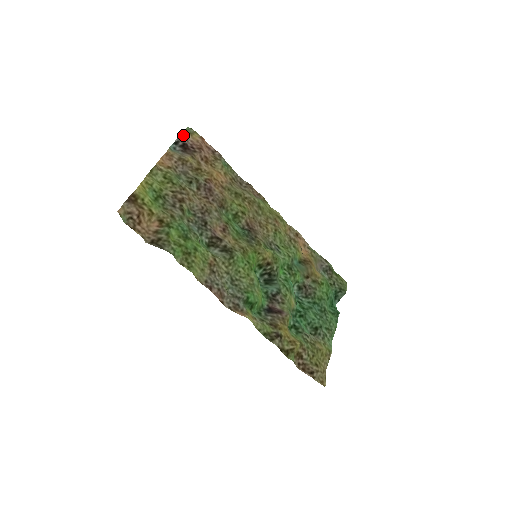
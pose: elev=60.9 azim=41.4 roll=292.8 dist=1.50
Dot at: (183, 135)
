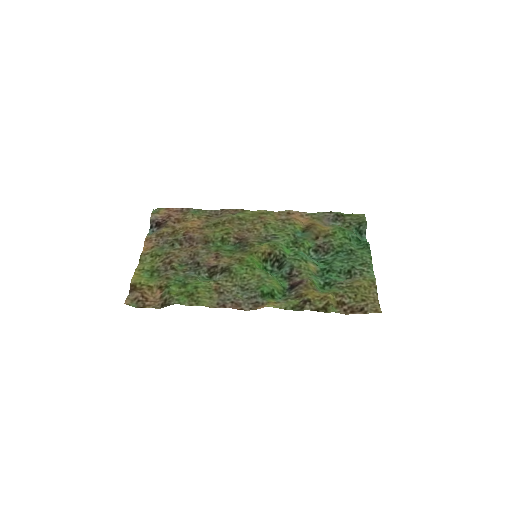
Dot at: (152, 218)
